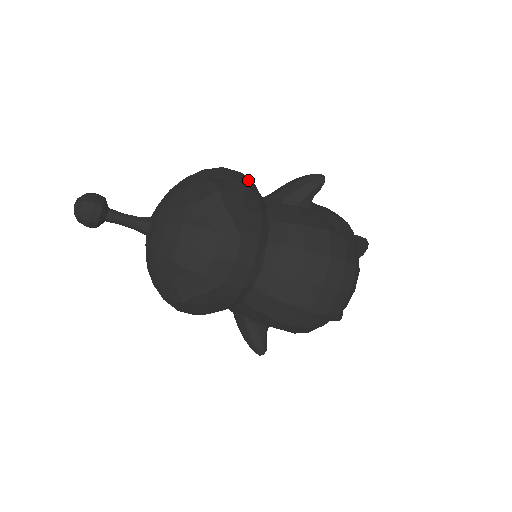
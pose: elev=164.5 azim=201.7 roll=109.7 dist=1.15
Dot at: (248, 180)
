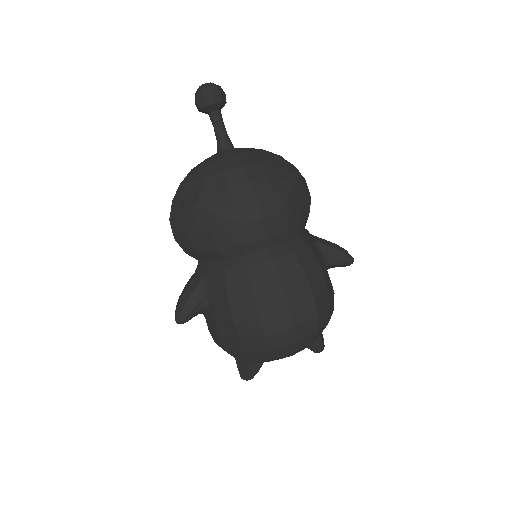
Dot at: occluded
